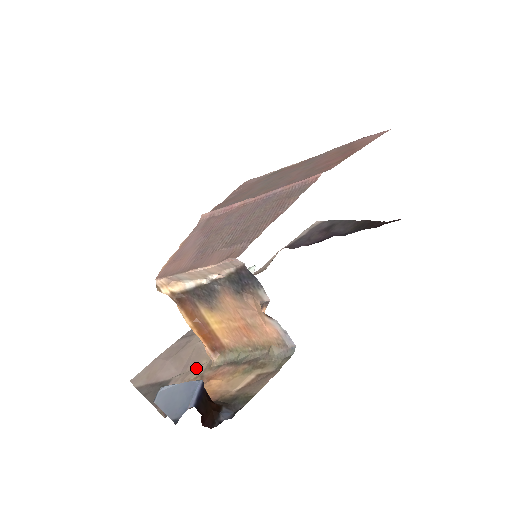
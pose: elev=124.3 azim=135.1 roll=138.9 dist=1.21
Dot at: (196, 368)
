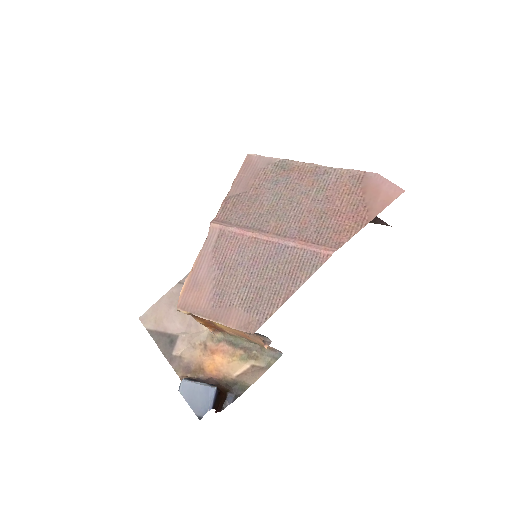
Dot at: (199, 333)
